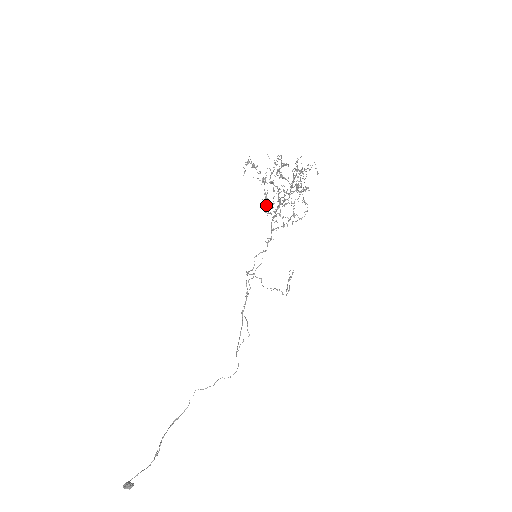
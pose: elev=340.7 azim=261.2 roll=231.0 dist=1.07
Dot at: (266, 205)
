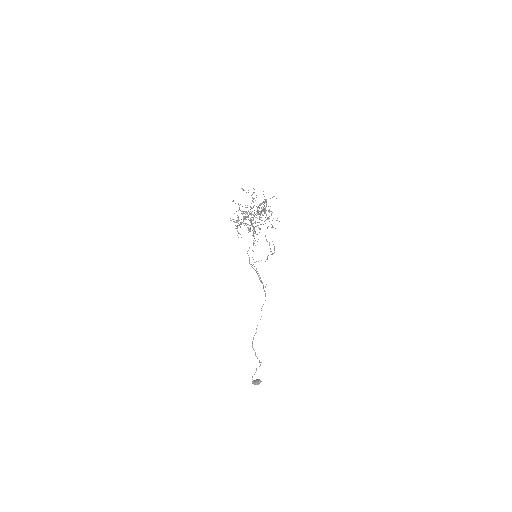
Dot at: occluded
